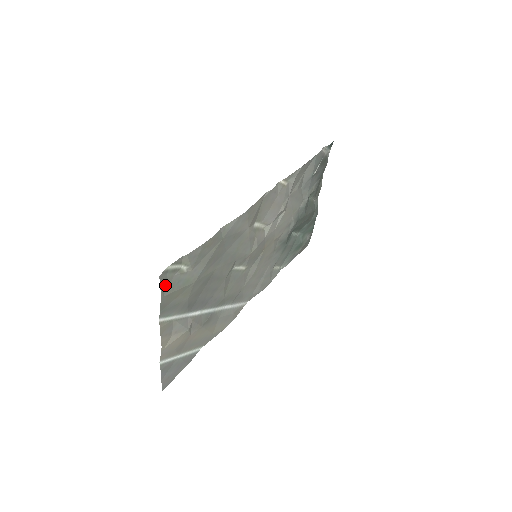
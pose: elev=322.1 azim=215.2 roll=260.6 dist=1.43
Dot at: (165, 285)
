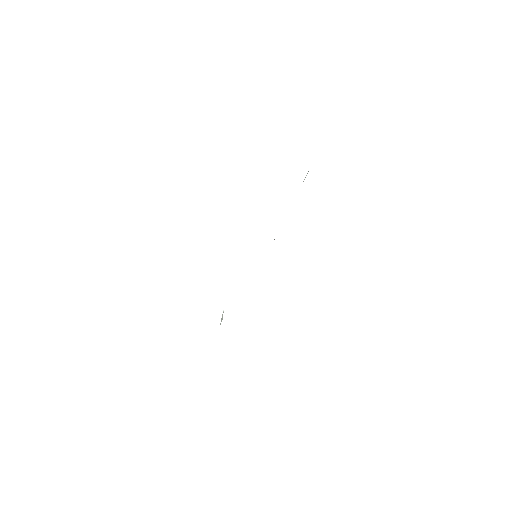
Dot at: occluded
